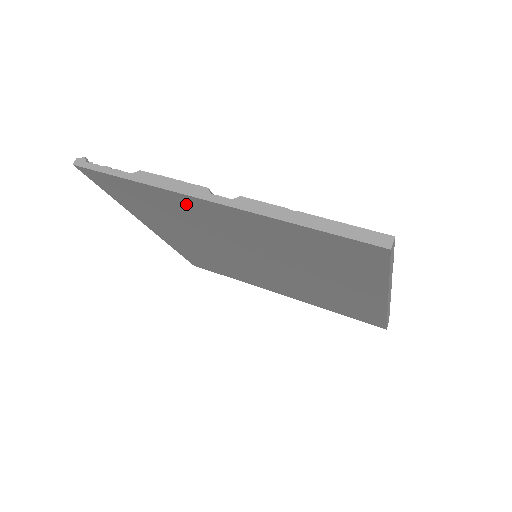
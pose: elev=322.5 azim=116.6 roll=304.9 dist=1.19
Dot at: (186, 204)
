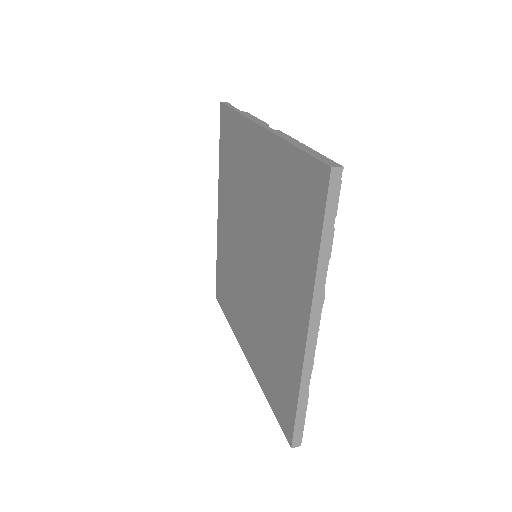
Dot at: (249, 141)
